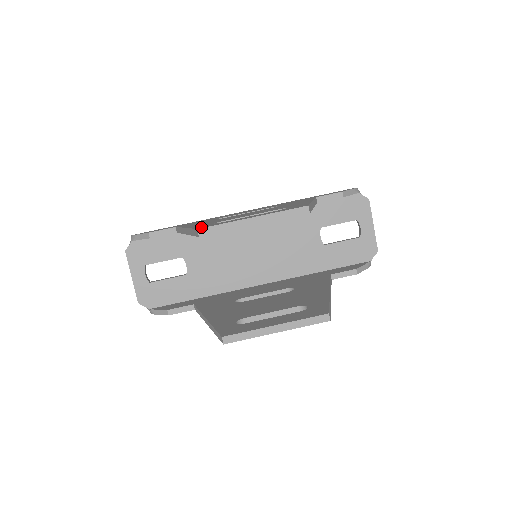
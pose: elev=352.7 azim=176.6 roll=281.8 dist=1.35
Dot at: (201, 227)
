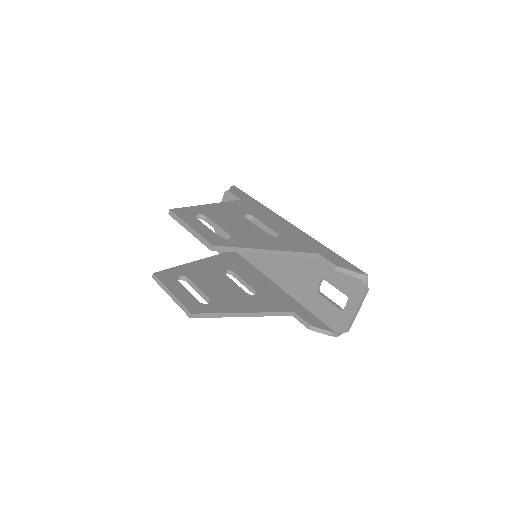
Dot at: (178, 210)
